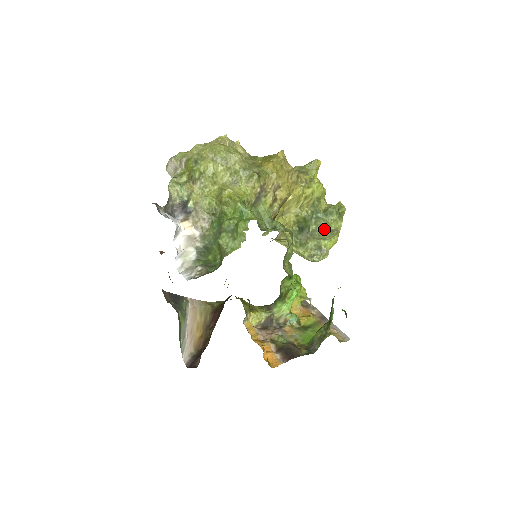
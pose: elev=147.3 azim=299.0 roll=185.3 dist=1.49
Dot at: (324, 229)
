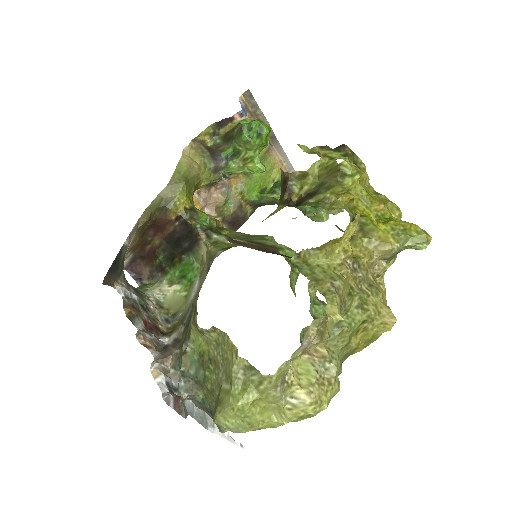
Dot at: occluded
